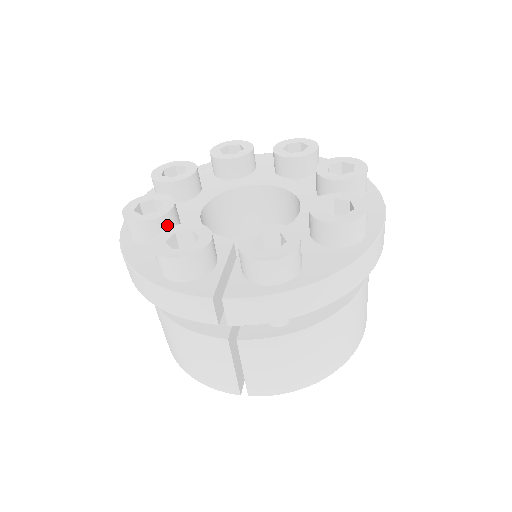
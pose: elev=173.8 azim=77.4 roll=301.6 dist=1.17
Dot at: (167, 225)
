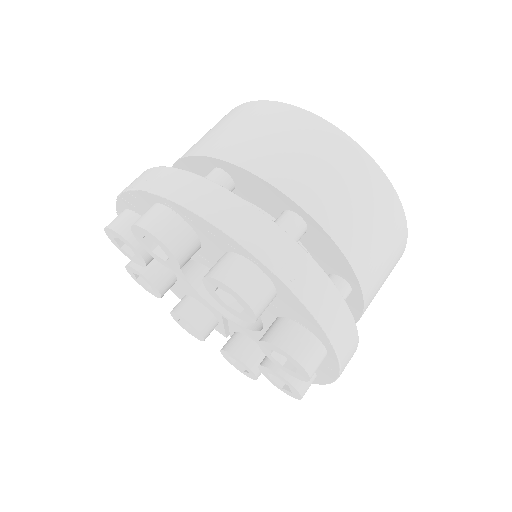
Dot at: occluded
